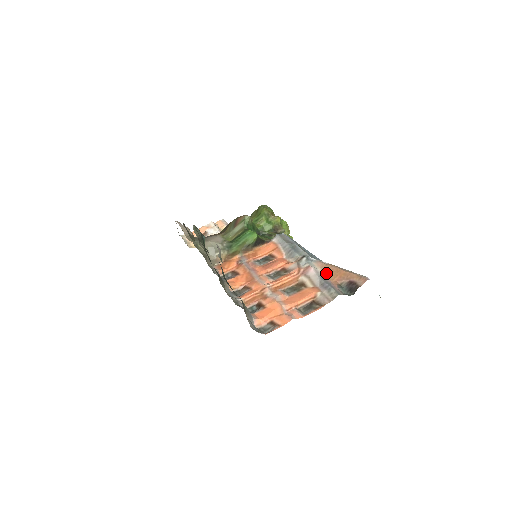
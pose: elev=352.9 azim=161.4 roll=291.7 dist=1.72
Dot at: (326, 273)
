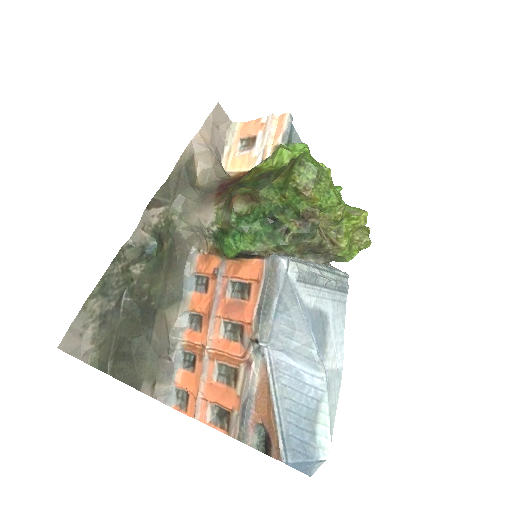
Dot at: (259, 394)
